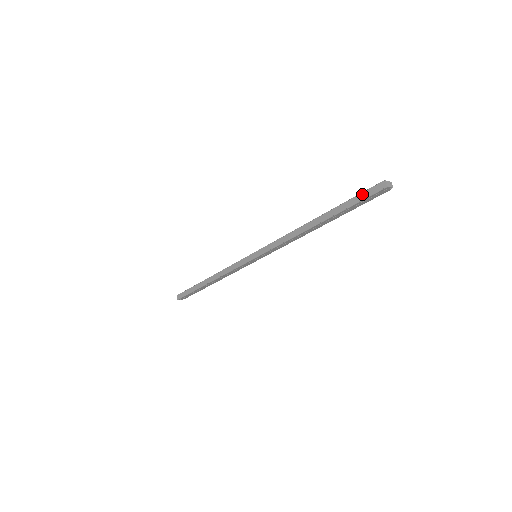
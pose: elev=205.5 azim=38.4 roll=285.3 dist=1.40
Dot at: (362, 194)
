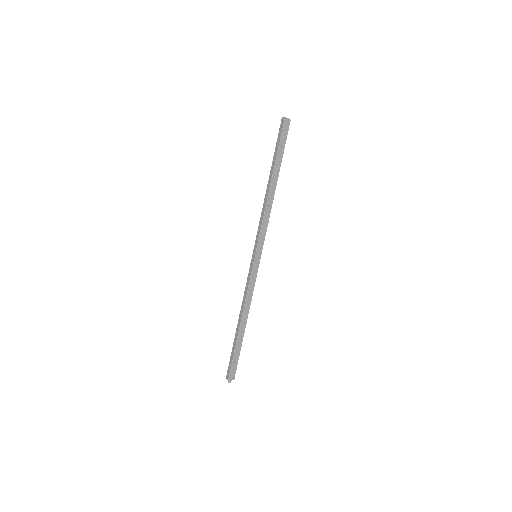
Dot at: (278, 137)
